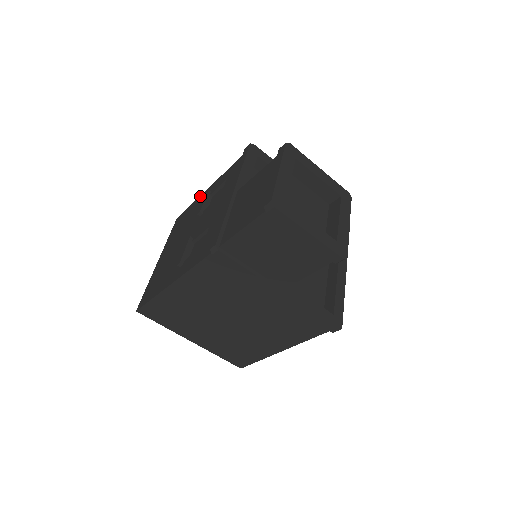
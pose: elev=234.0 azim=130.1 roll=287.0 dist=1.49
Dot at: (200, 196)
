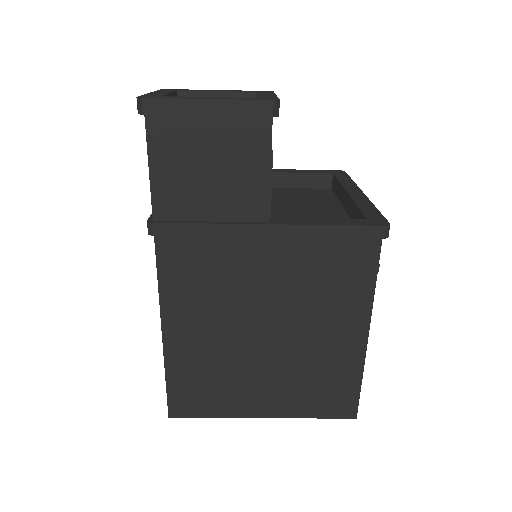
Dot at: occluded
